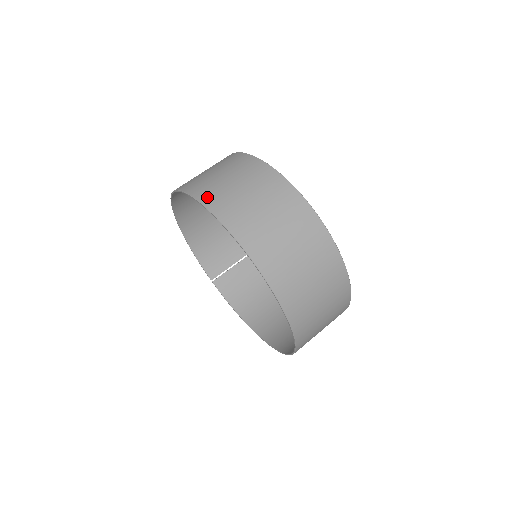
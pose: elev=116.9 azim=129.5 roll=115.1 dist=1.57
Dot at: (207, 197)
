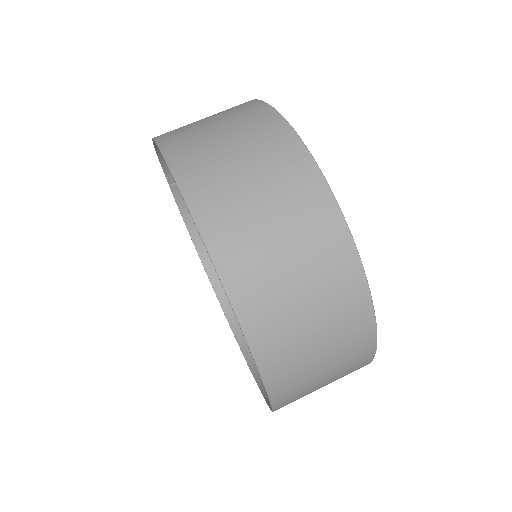
Dot at: (249, 305)
